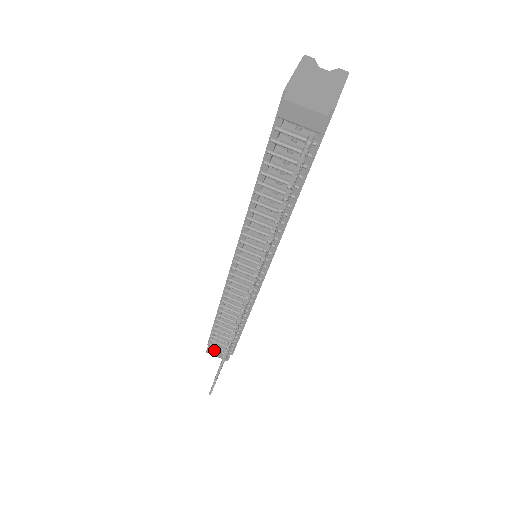
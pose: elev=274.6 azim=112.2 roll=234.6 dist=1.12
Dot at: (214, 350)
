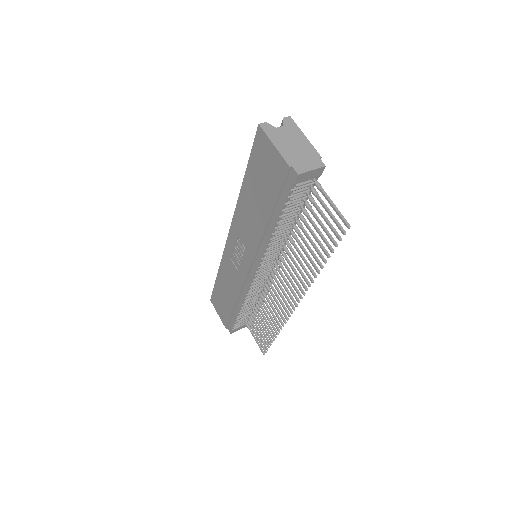
Dot at: (237, 328)
